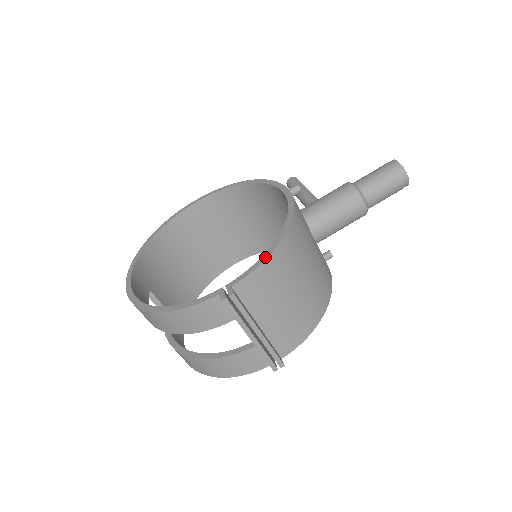
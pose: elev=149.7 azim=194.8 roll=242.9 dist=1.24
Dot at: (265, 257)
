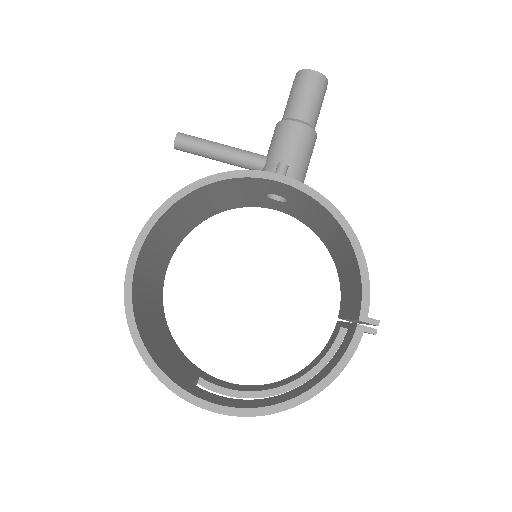
Dot at: (365, 267)
